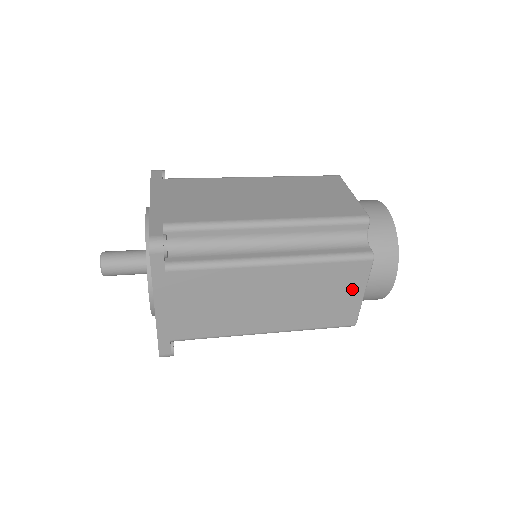
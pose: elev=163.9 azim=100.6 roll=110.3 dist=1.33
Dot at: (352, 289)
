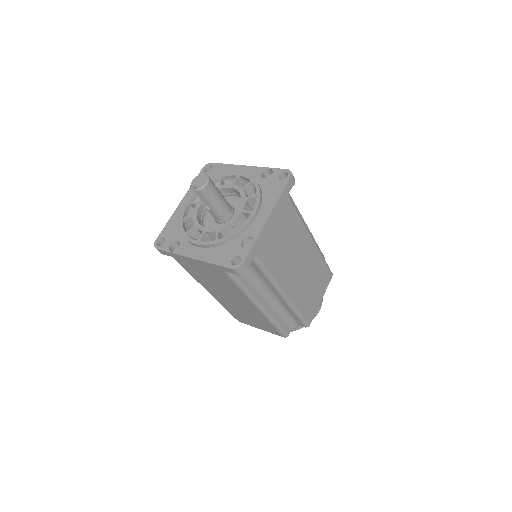
Dot at: (321, 291)
